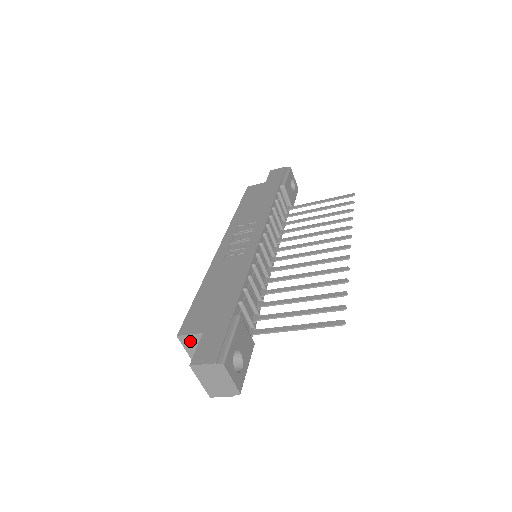
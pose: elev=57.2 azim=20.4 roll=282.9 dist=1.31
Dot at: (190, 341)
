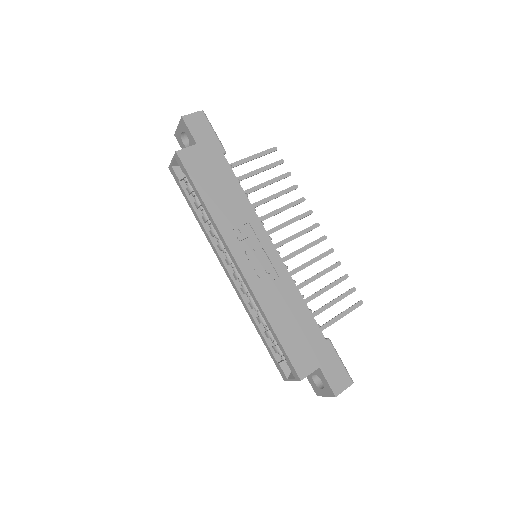
Dot at: occluded
